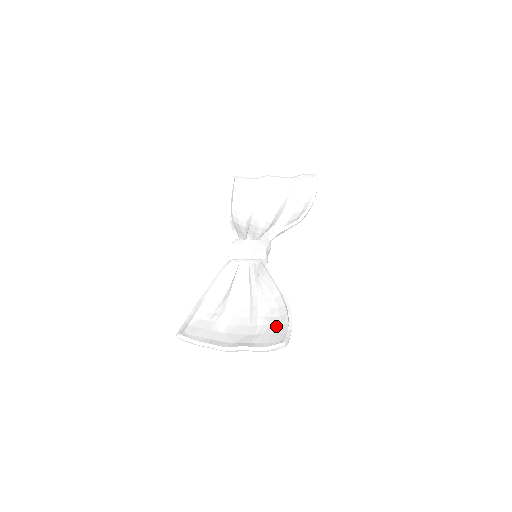
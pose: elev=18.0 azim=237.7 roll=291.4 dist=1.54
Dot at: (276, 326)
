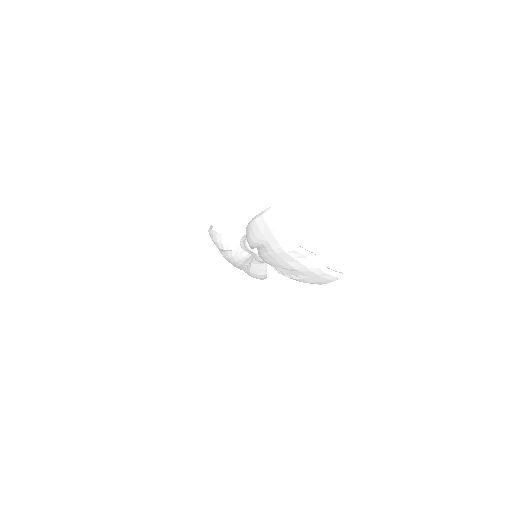
Dot at: occluded
